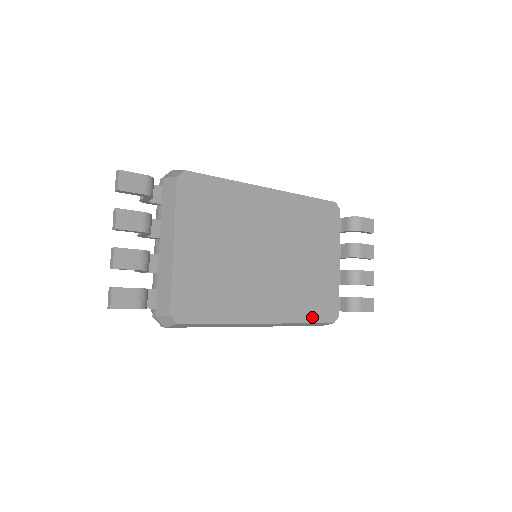
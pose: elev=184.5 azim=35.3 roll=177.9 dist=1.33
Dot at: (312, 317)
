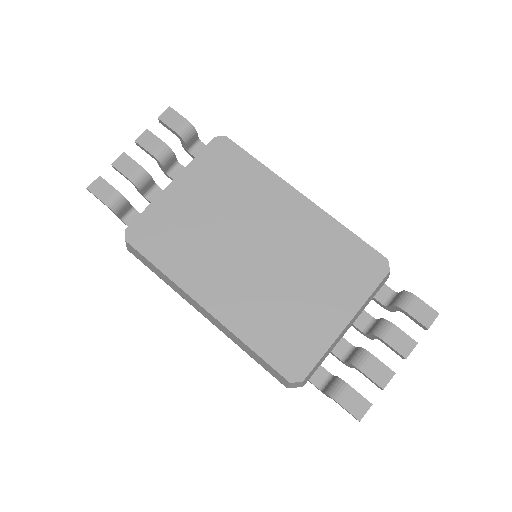
Dot at: (264, 350)
